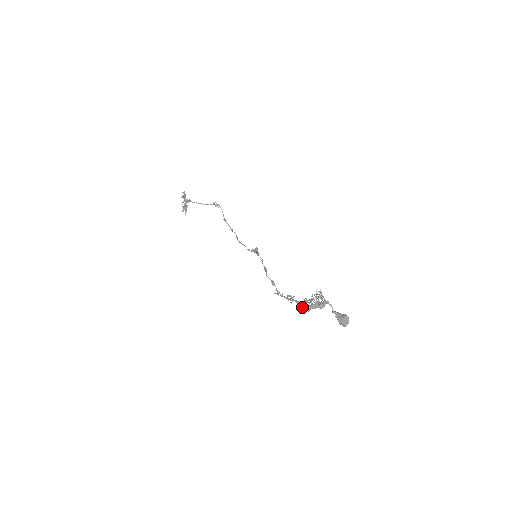
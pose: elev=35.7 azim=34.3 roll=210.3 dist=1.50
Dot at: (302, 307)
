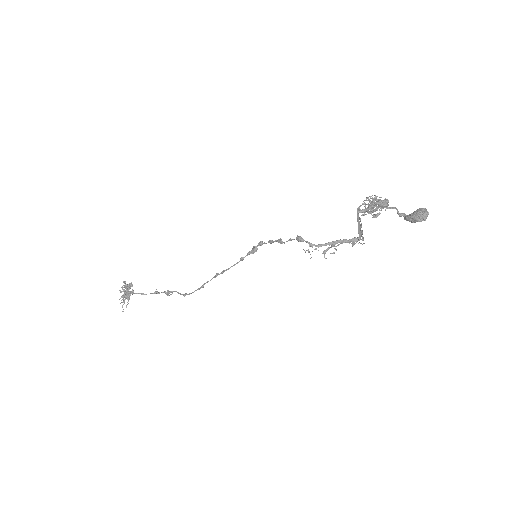
Dot at: (358, 222)
